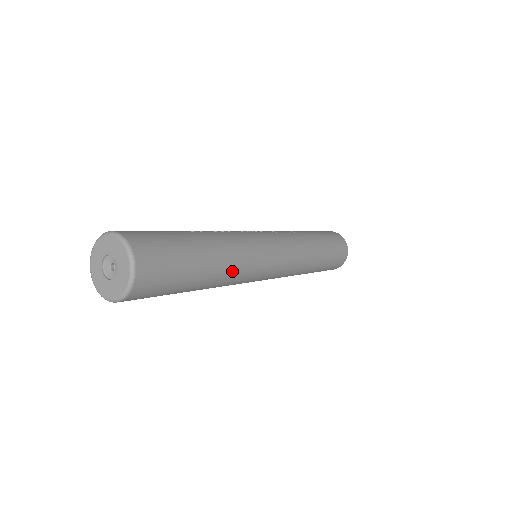
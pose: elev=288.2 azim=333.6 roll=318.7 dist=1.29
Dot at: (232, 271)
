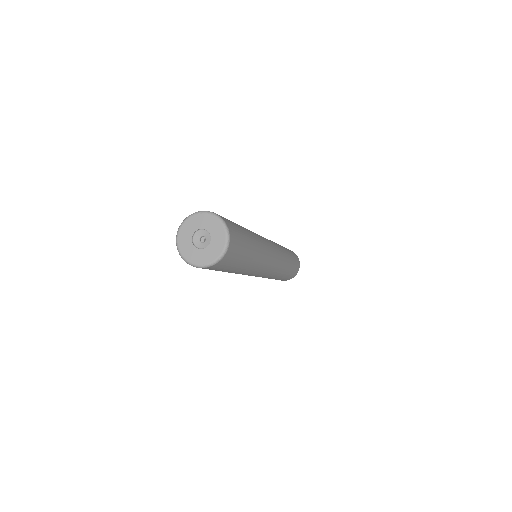
Dot at: (261, 253)
